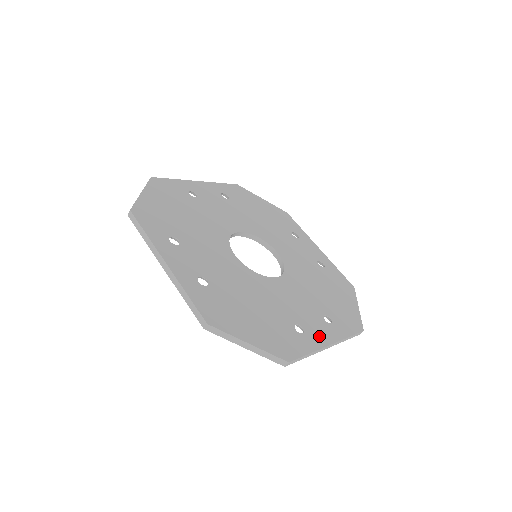
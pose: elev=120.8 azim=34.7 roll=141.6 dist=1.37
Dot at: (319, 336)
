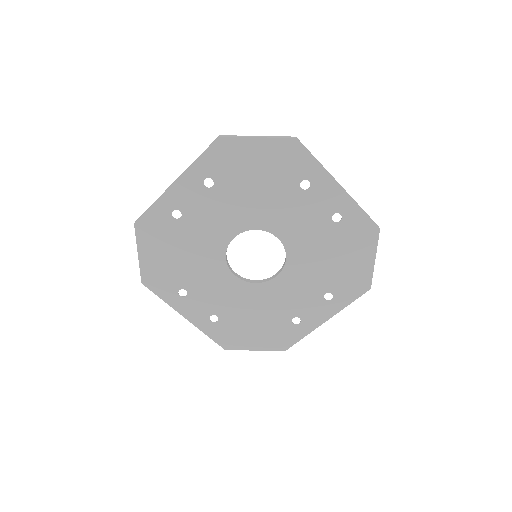
Dot at: (315, 319)
